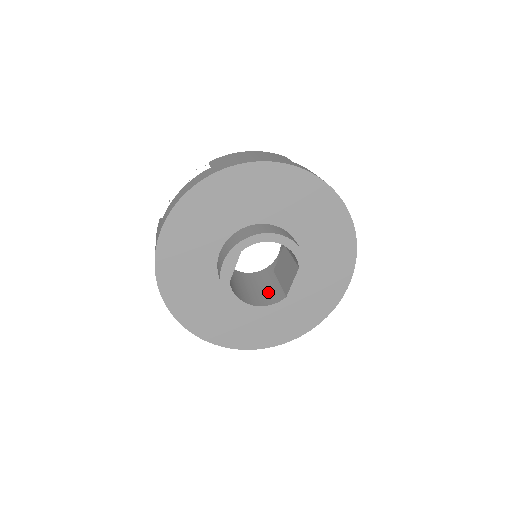
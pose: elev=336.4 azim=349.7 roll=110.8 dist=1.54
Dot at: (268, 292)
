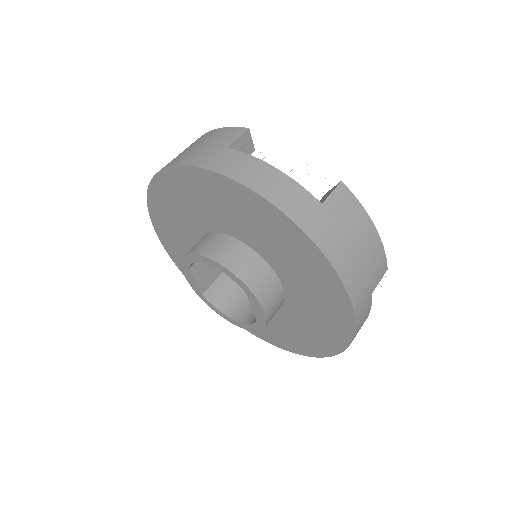
Dot at: occluded
